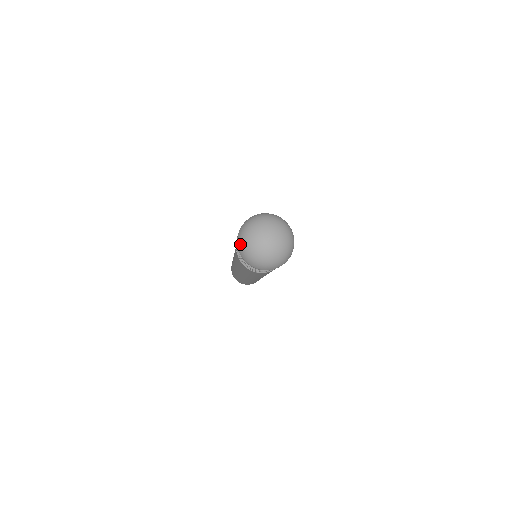
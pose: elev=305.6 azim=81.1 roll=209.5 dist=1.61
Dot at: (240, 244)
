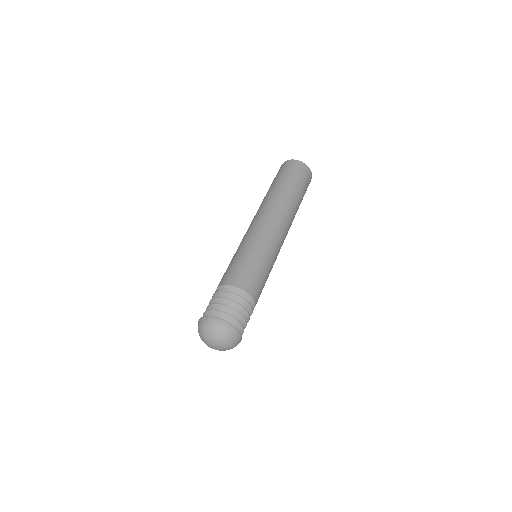
Dot at: occluded
